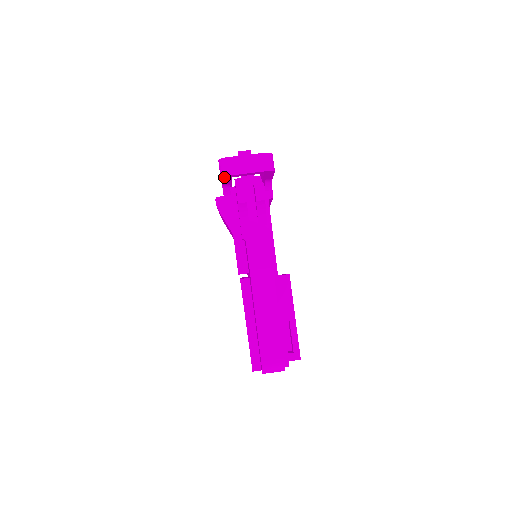
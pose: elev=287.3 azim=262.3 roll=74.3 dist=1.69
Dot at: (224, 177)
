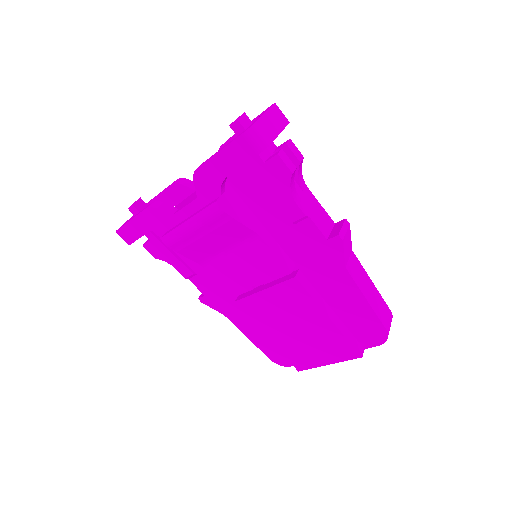
Dot at: (262, 150)
